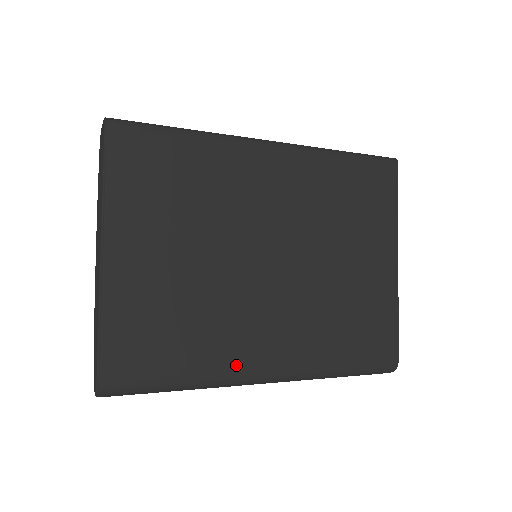
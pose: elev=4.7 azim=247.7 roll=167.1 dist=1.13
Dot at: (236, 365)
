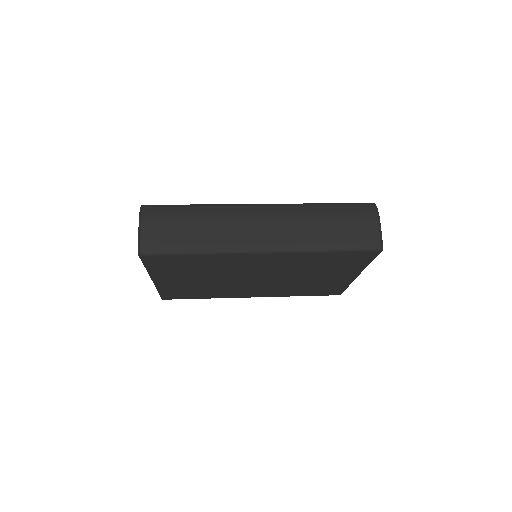
Dot at: (233, 297)
